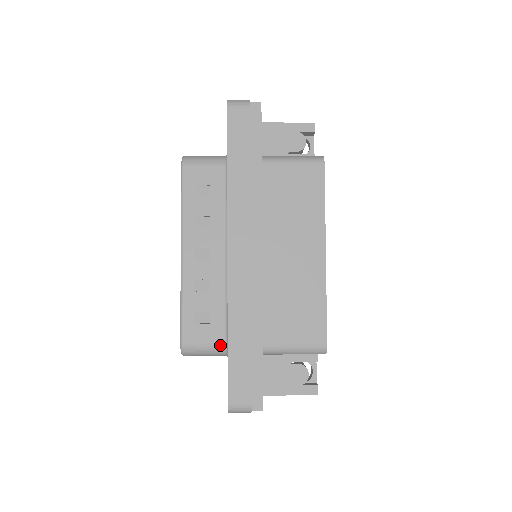
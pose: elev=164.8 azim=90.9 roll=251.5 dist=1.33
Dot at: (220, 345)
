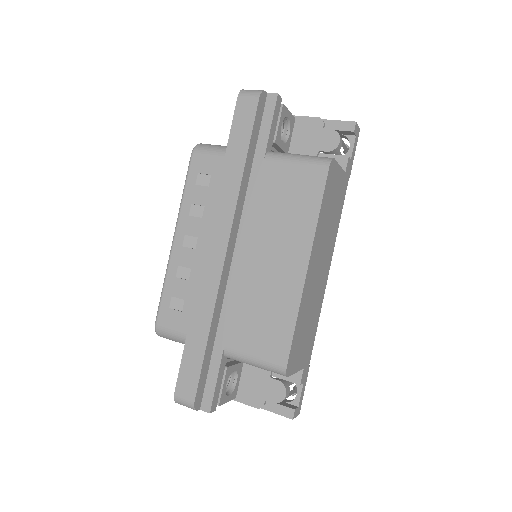
Dot at: occluded
